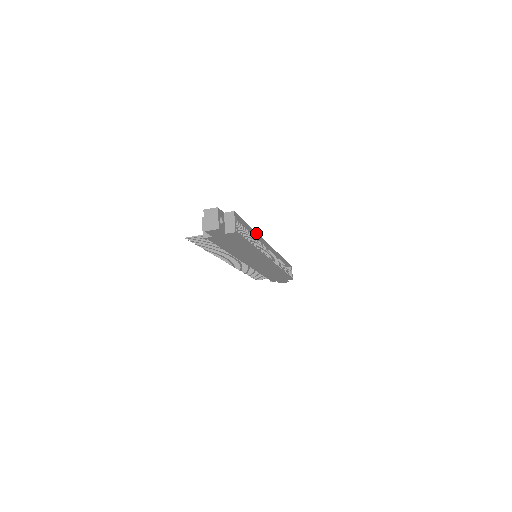
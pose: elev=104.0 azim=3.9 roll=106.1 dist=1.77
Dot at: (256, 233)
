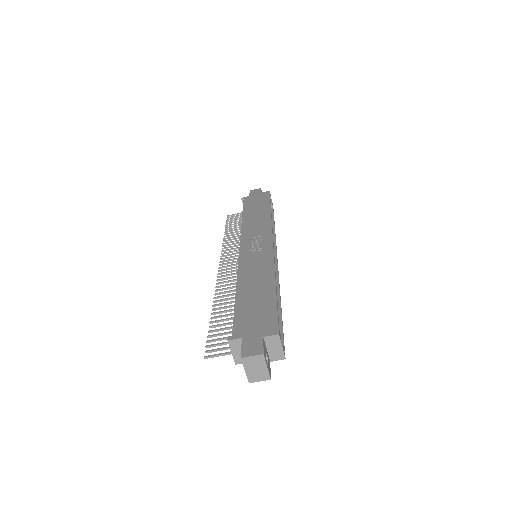
Dot at: (275, 275)
